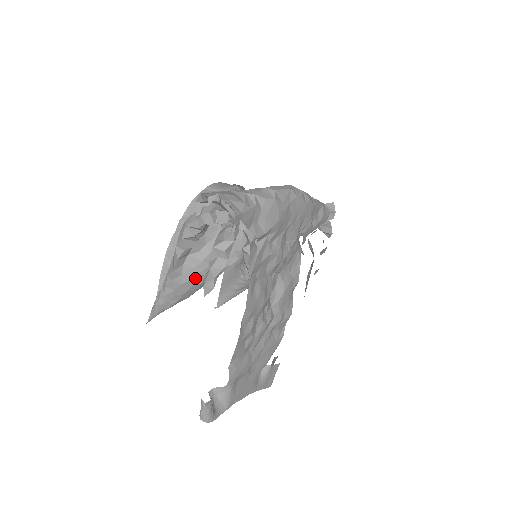
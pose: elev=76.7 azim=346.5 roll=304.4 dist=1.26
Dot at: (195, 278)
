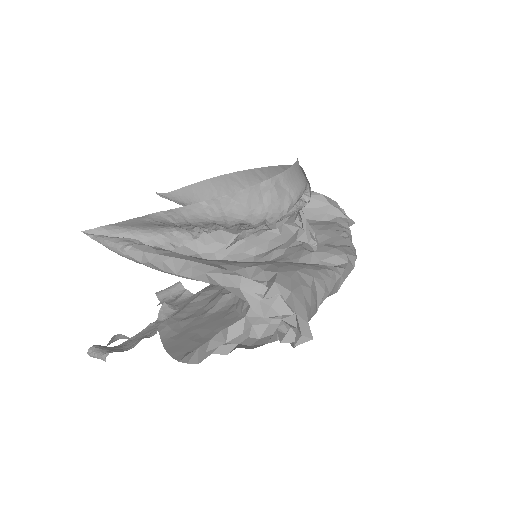
Dot at: (189, 278)
